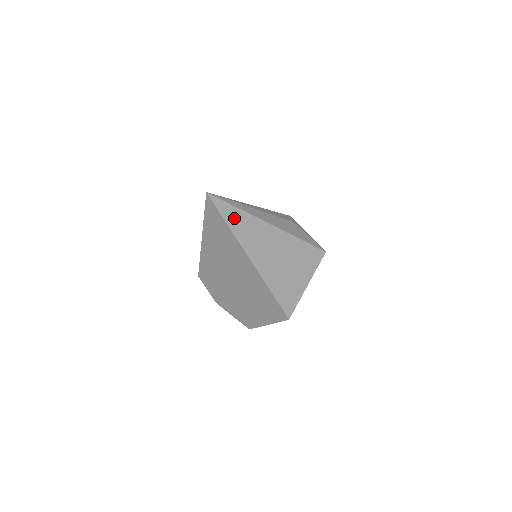
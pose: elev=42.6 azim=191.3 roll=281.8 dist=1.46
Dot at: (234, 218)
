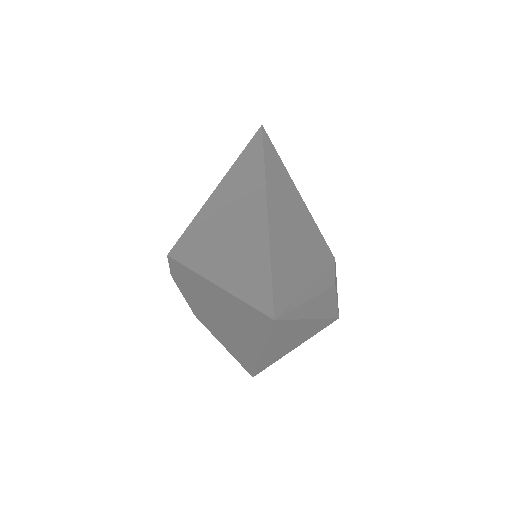
Dot at: (281, 330)
